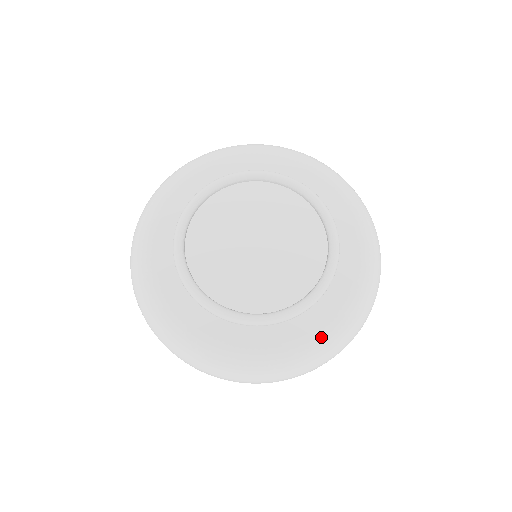
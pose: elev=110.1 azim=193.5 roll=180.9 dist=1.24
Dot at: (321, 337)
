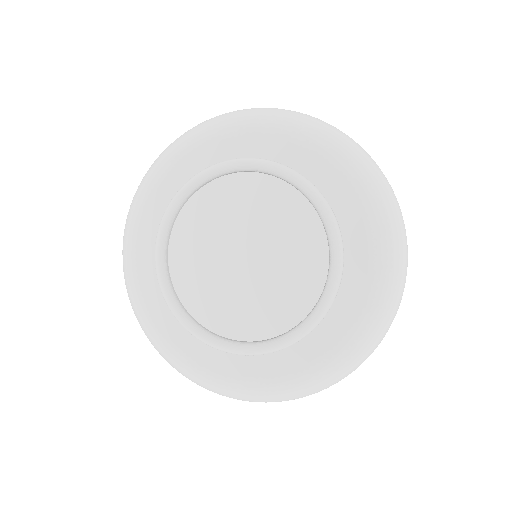
Dot at: (380, 244)
